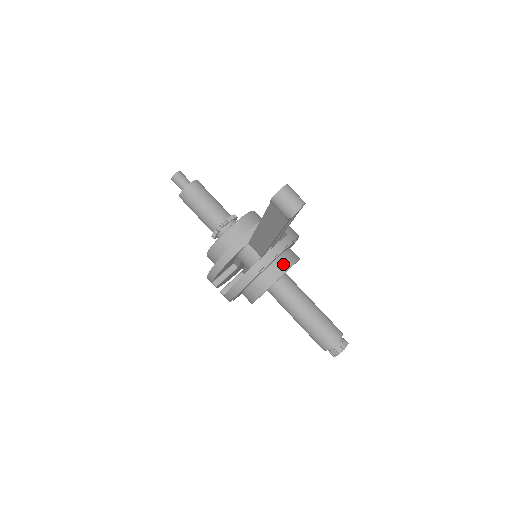
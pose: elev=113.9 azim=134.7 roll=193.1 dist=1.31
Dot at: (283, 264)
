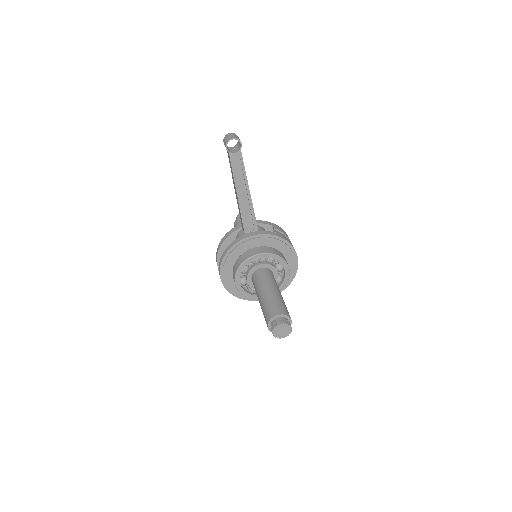
Dot at: (263, 250)
